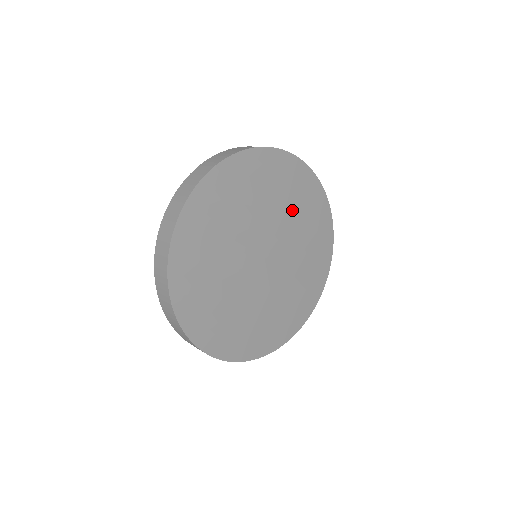
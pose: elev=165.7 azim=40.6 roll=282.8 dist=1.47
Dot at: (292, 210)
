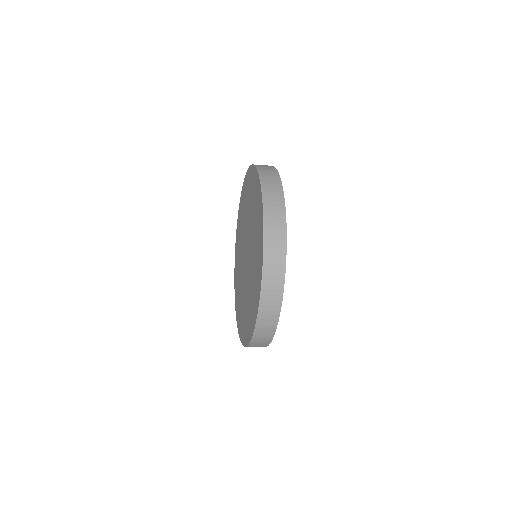
Dot at: occluded
